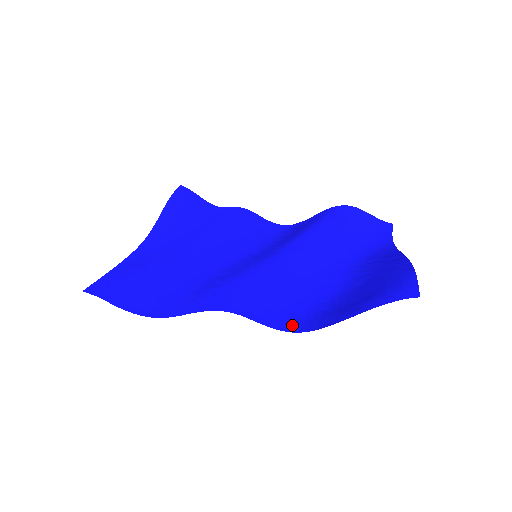
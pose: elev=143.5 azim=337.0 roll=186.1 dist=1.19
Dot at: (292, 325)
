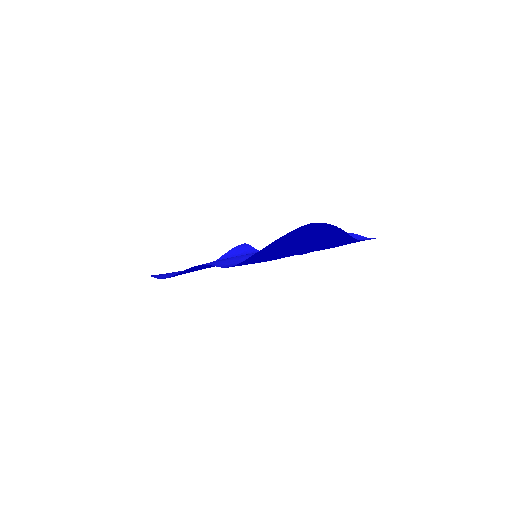
Dot at: occluded
